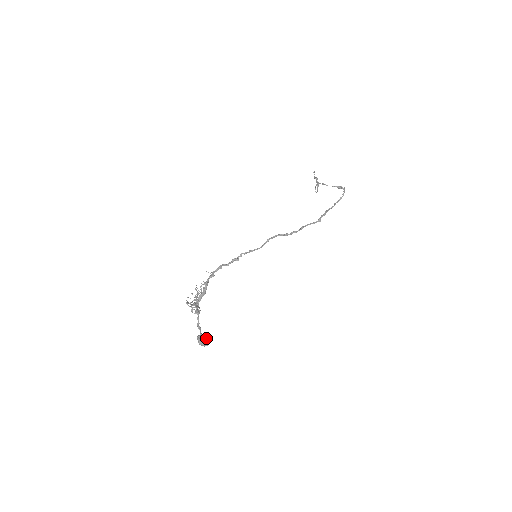
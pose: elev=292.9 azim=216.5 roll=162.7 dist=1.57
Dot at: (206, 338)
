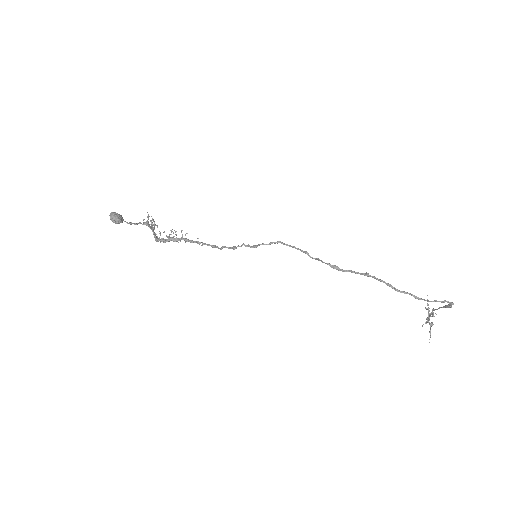
Dot at: (120, 217)
